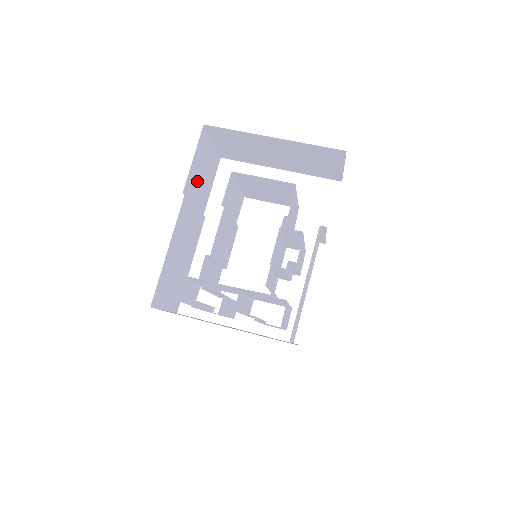
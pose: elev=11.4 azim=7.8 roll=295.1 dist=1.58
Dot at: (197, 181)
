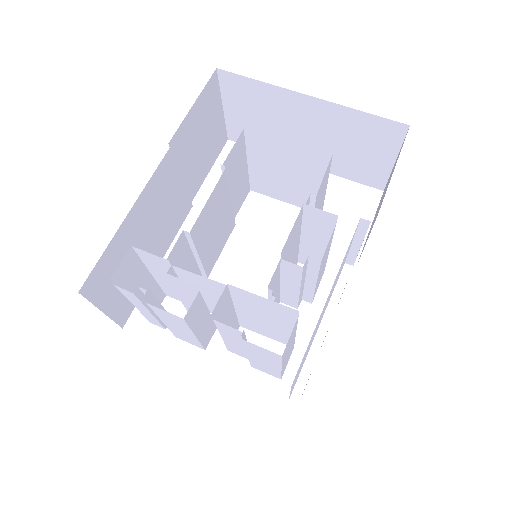
Dot at: (192, 145)
